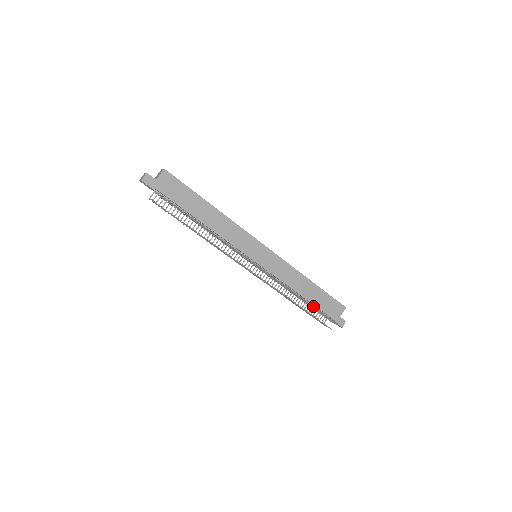
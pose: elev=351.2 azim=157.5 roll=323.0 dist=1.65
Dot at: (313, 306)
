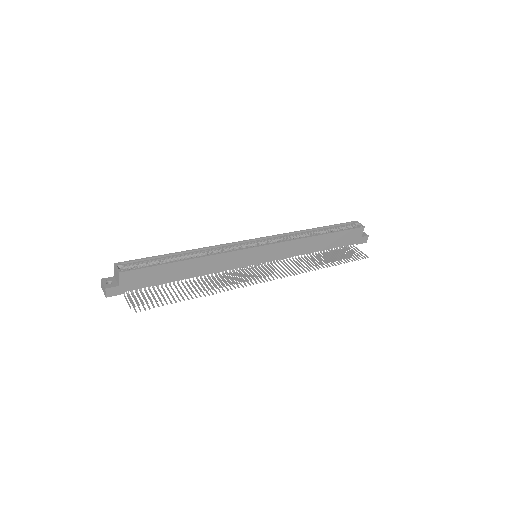
Dot at: (333, 263)
